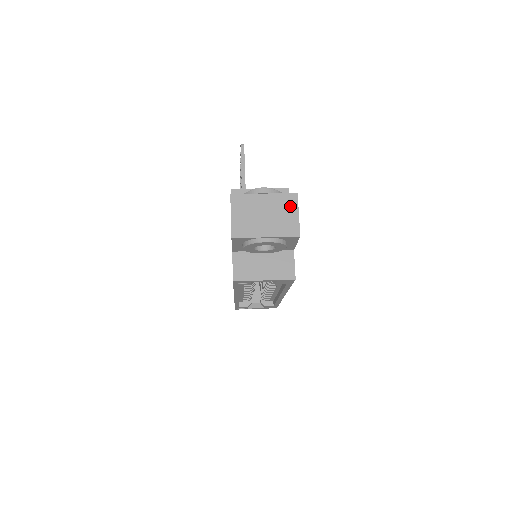
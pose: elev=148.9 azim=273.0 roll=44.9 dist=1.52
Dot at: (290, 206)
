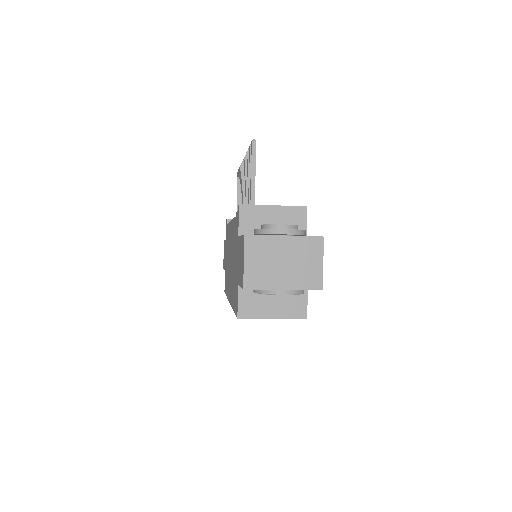
Dot at: (314, 253)
